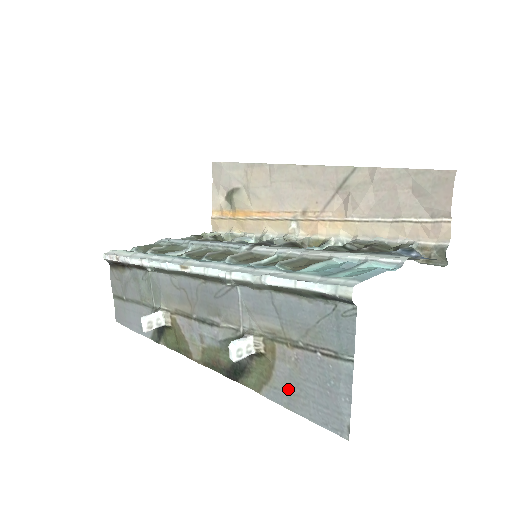
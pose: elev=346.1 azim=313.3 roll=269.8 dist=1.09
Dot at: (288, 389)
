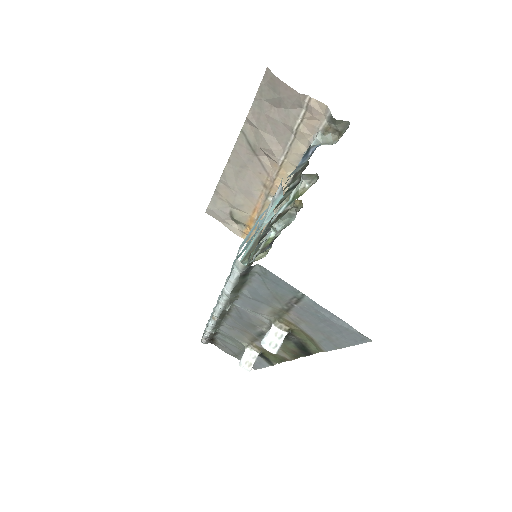
Dot at: (322, 337)
